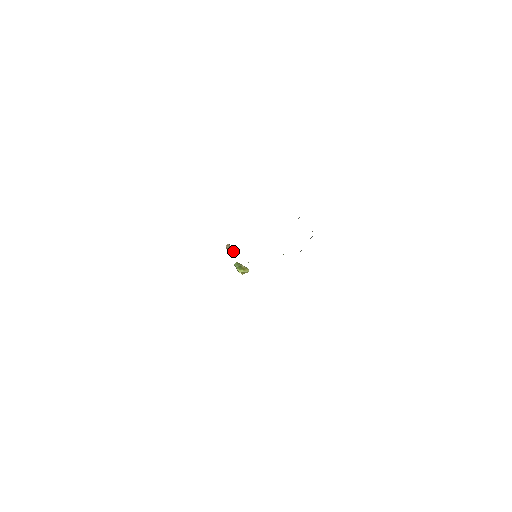
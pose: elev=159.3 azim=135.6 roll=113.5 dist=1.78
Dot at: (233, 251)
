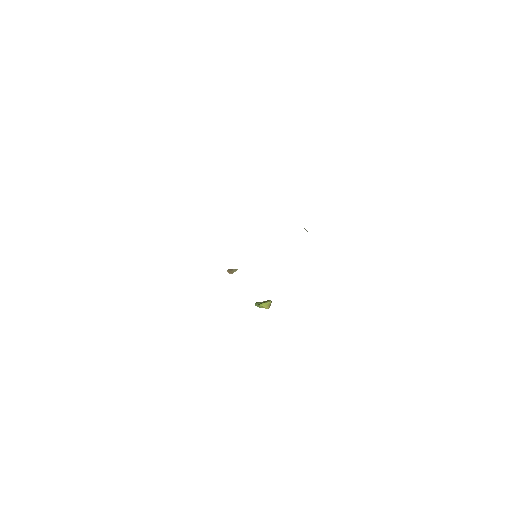
Dot at: (236, 270)
